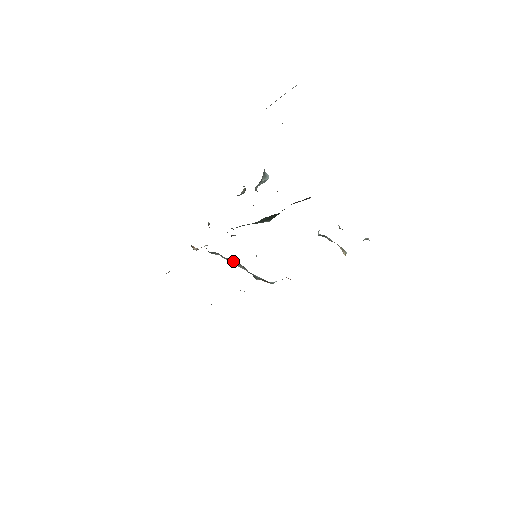
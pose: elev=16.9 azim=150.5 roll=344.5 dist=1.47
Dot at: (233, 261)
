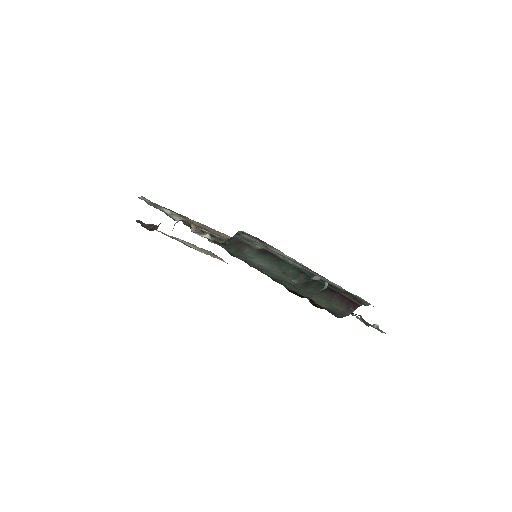
Dot at: occluded
